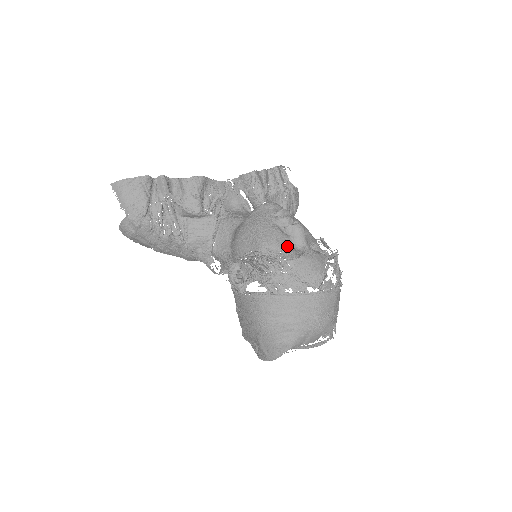
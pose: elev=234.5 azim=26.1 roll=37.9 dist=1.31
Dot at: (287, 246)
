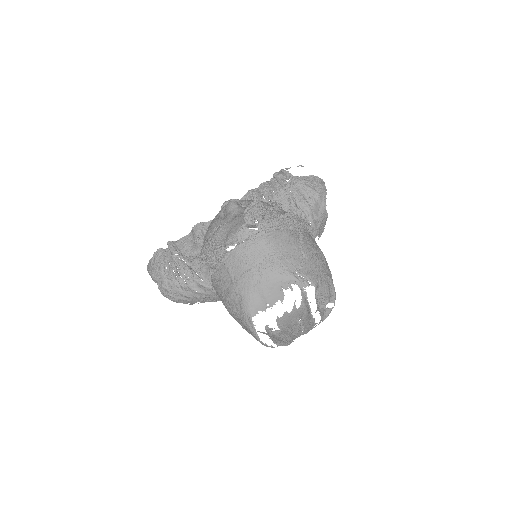
Dot at: occluded
